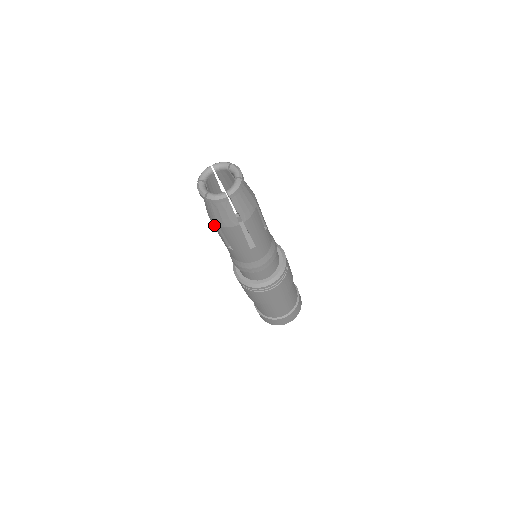
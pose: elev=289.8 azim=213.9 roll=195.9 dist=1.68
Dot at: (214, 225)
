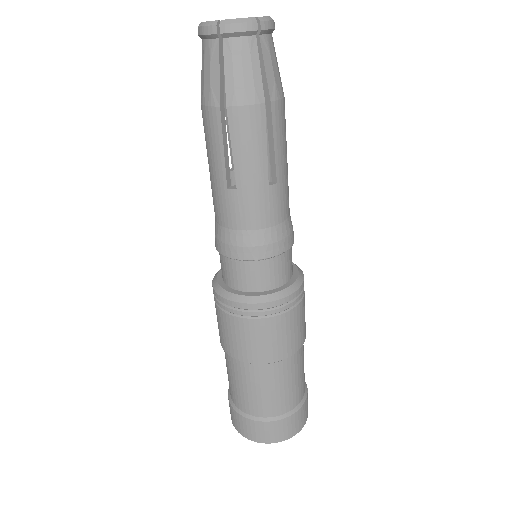
Dot at: occluded
